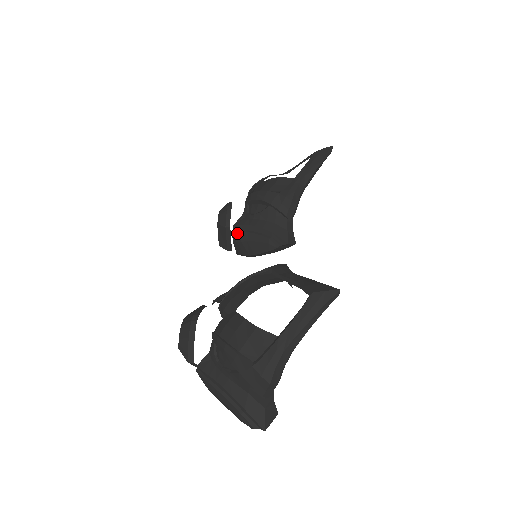
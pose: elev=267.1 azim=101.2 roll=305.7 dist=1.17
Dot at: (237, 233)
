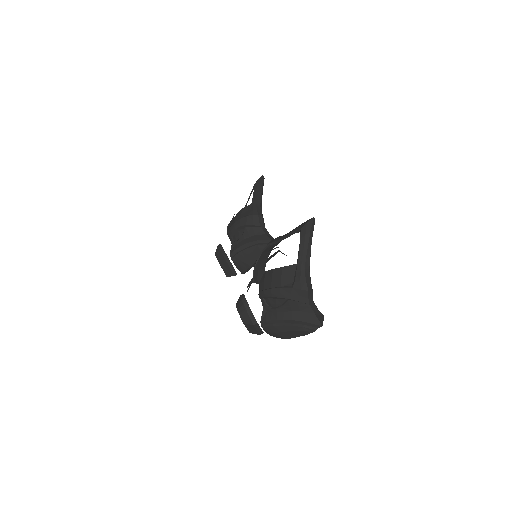
Dot at: (235, 257)
